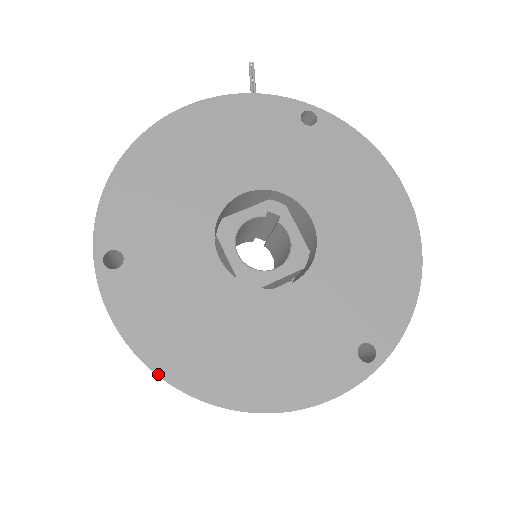
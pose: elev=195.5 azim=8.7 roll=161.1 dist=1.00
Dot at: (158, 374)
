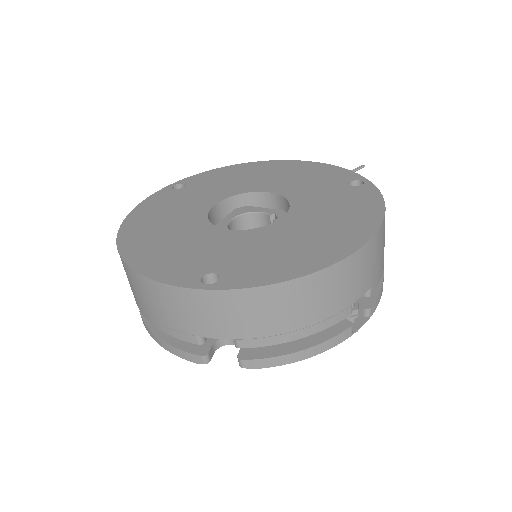
Dot at: (123, 222)
